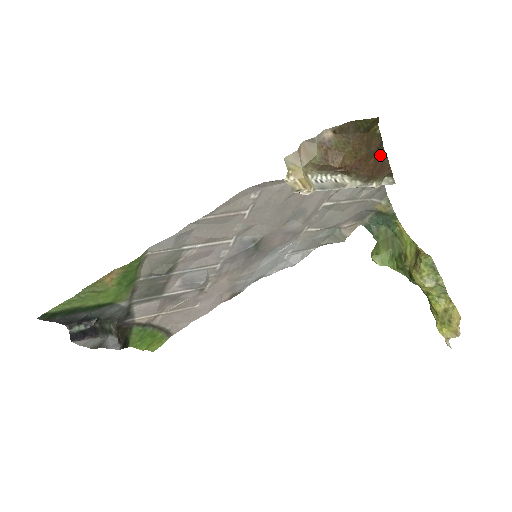
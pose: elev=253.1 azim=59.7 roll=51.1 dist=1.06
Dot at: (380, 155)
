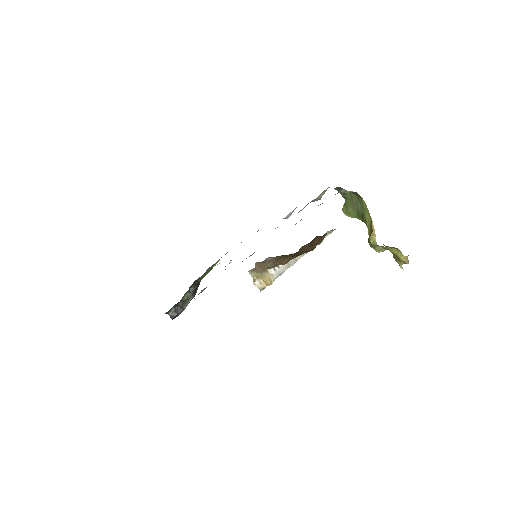
Dot at: (315, 239)
